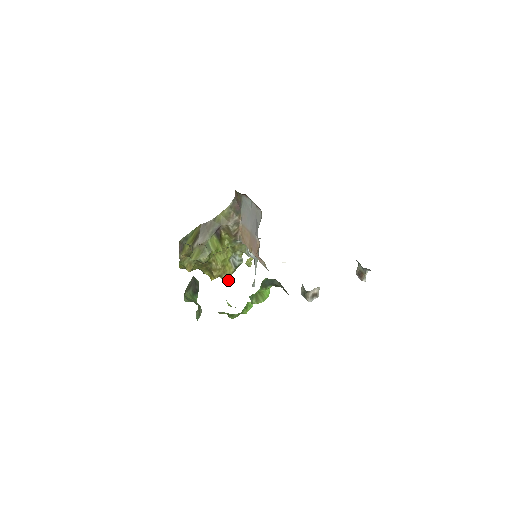
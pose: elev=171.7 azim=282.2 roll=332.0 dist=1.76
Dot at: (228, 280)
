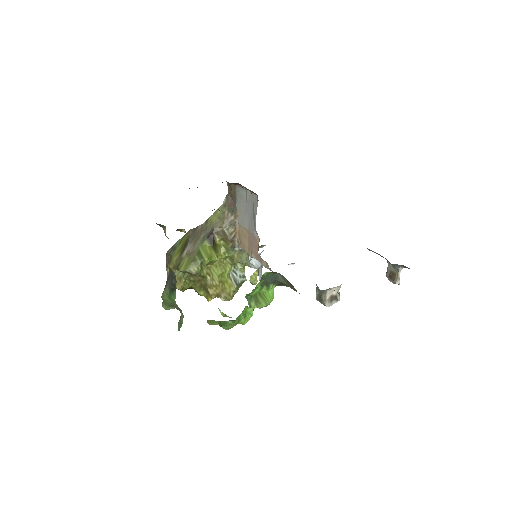
Dot at: occluded
